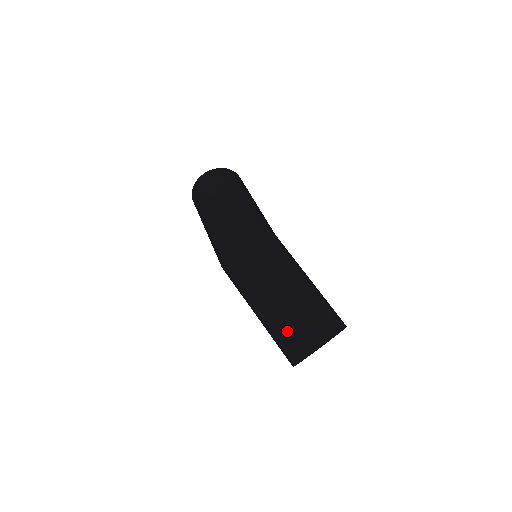
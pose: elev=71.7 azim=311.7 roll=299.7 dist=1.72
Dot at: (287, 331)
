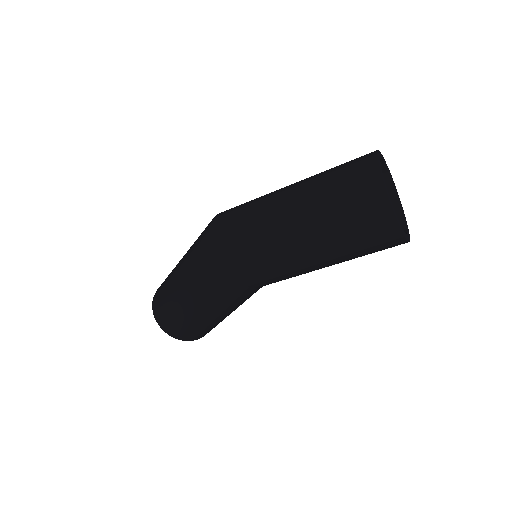
Dot at: (339, 195)
